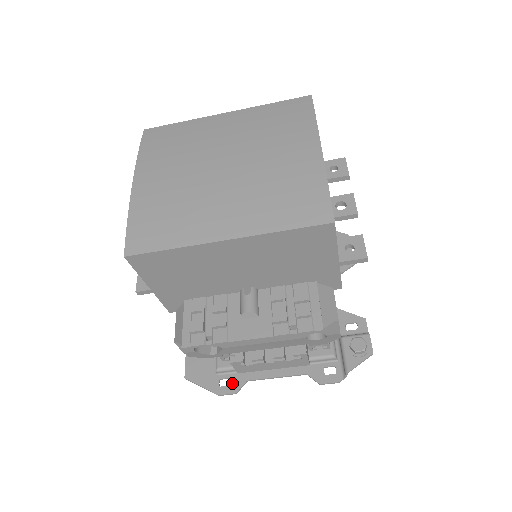
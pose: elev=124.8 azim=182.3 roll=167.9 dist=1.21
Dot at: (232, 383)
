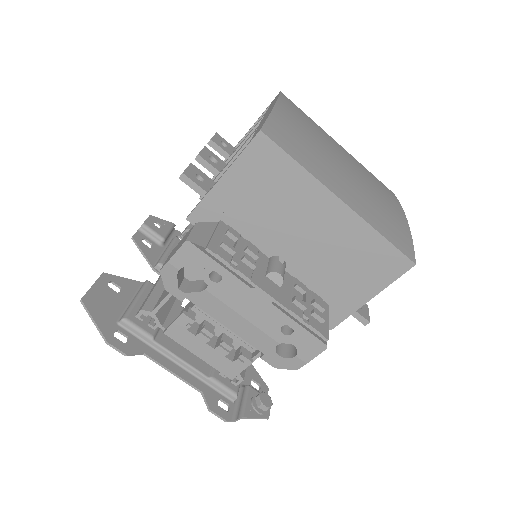
Dot at: (128, 343)
